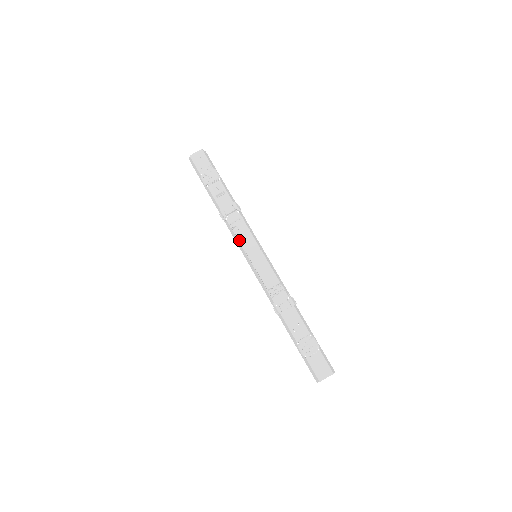
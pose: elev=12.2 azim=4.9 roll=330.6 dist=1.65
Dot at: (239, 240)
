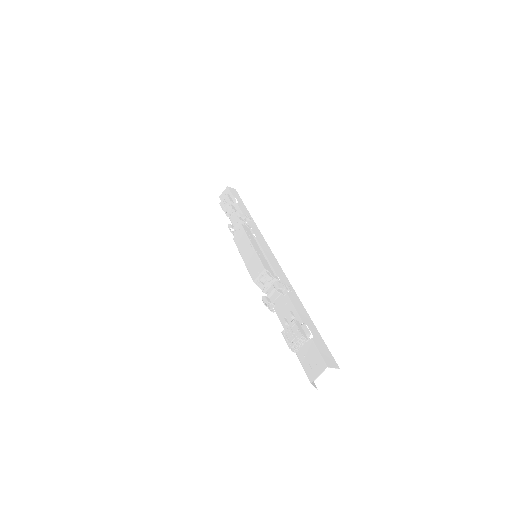
Dot at: occluded
